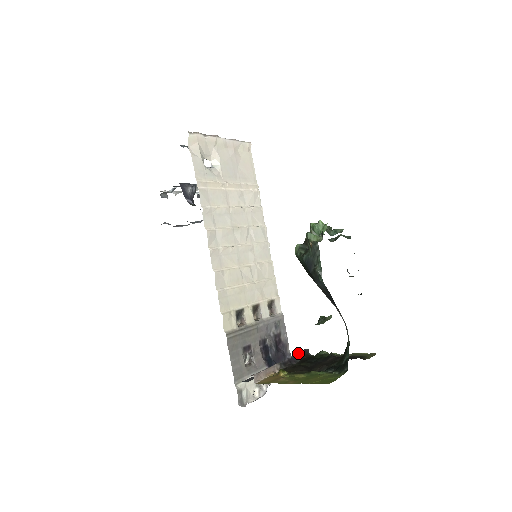
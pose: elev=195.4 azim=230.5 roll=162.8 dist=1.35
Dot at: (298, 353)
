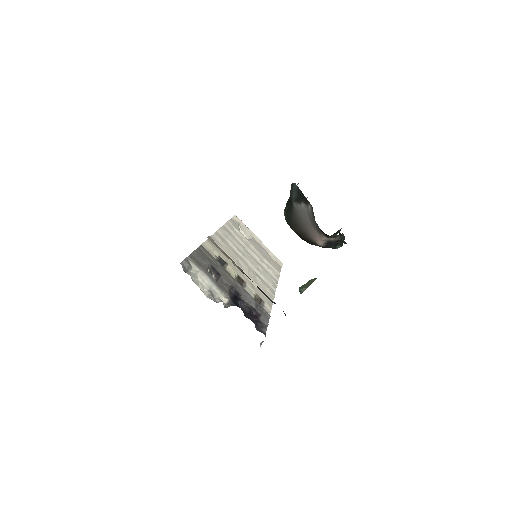
Dot at: (271, 301)
